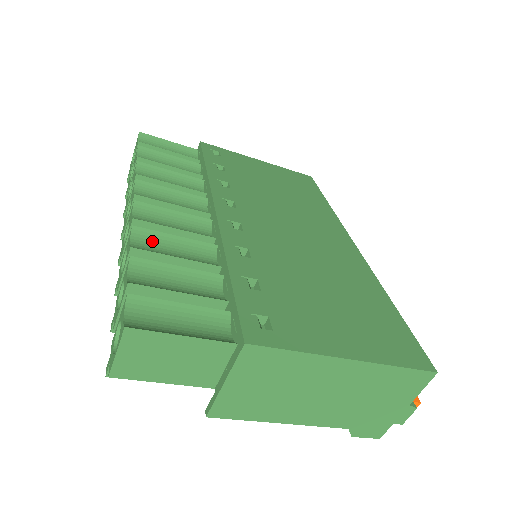
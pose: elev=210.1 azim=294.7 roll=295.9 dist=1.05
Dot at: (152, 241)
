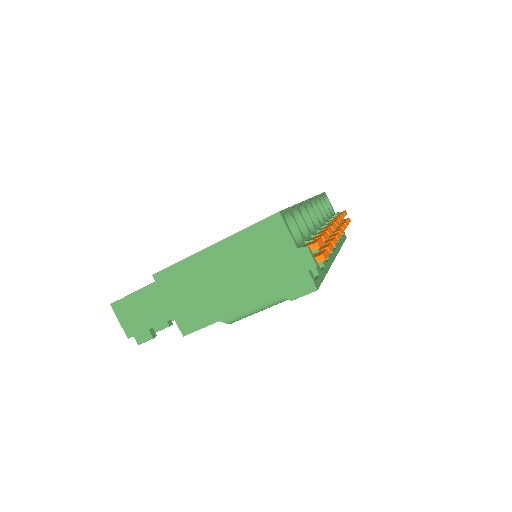
Dot at: occluded
